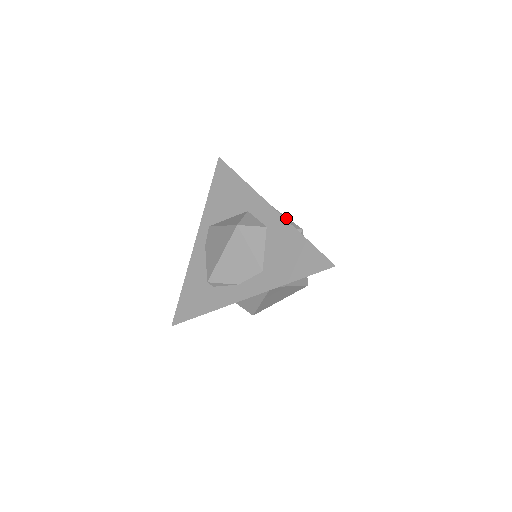
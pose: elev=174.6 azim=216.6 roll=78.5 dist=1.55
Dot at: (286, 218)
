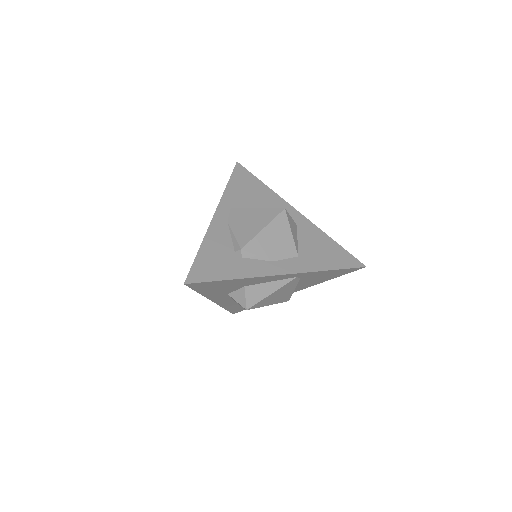
Dot at: occluded
